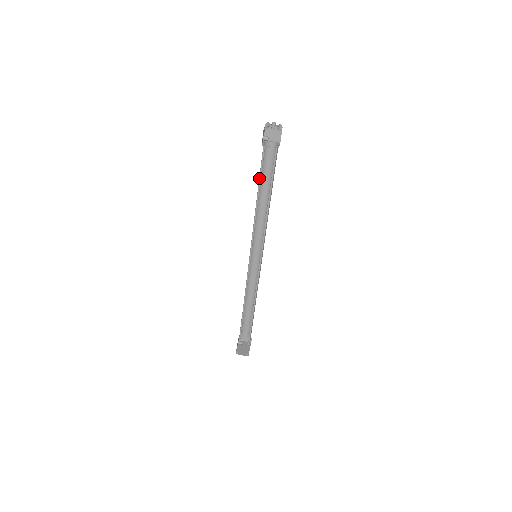
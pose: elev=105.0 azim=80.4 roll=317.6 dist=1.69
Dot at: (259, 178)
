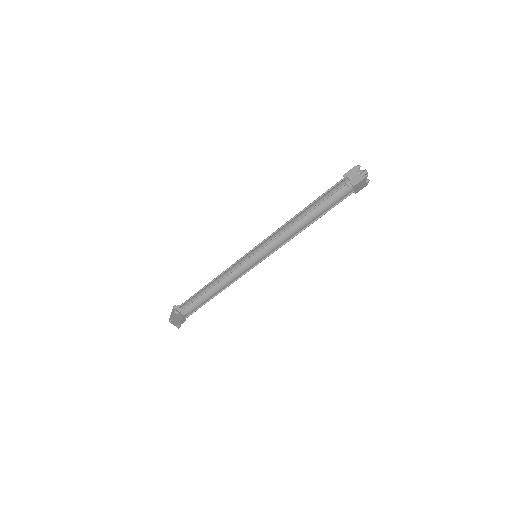
Dot at: (318, 203)
